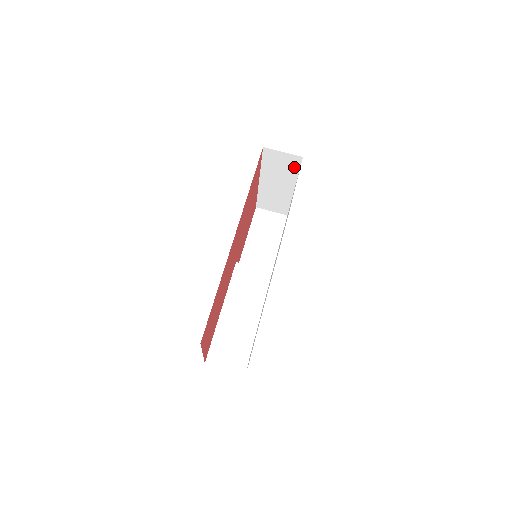
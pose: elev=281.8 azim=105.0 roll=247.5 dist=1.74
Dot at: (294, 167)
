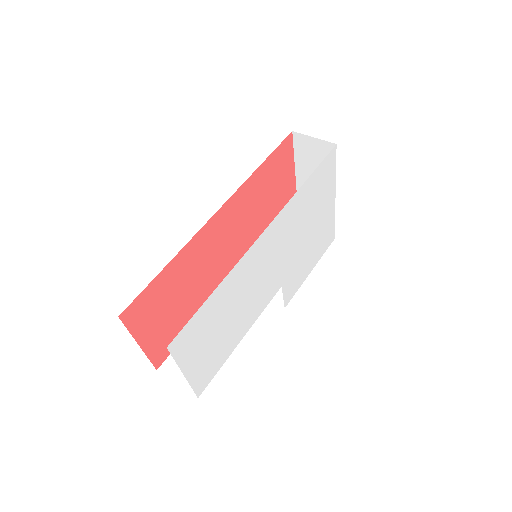
Dot at: occluded
